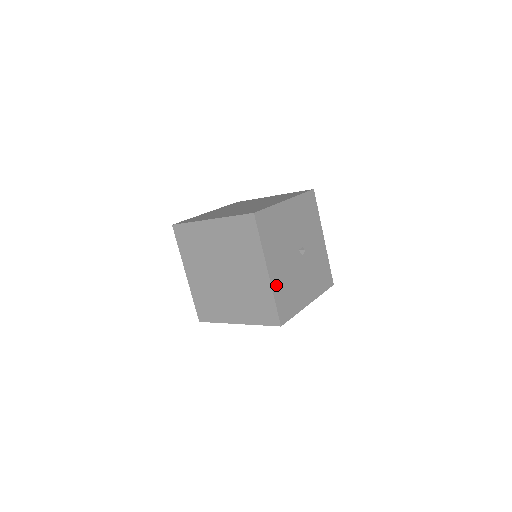
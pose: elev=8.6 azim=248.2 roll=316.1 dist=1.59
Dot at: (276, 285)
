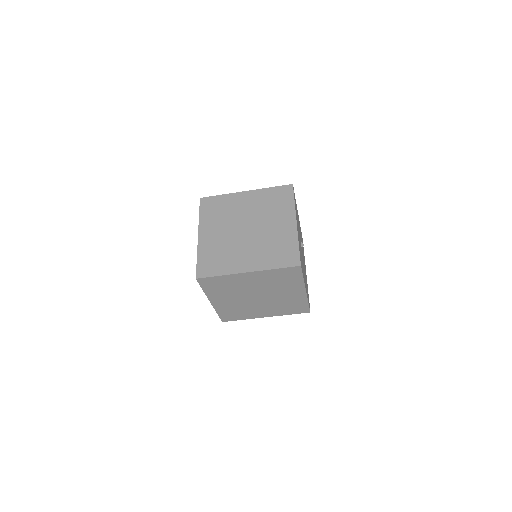
Dot at: occluded
